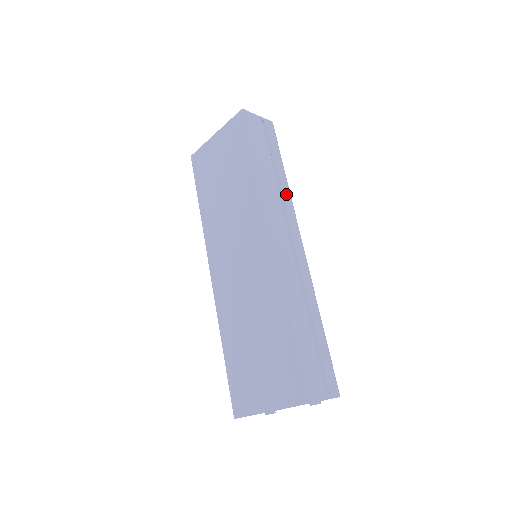
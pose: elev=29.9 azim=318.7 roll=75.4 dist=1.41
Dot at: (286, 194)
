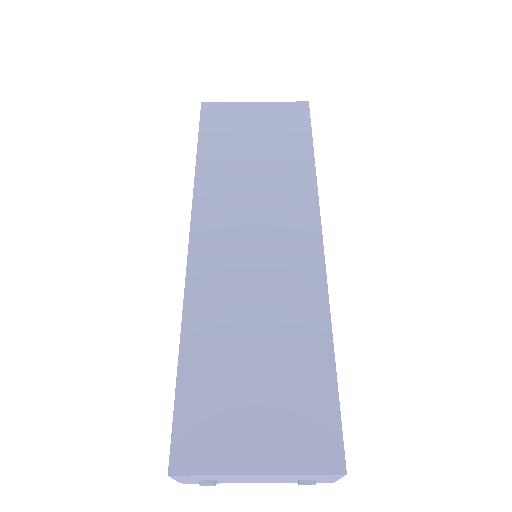
Dot at: occluded
